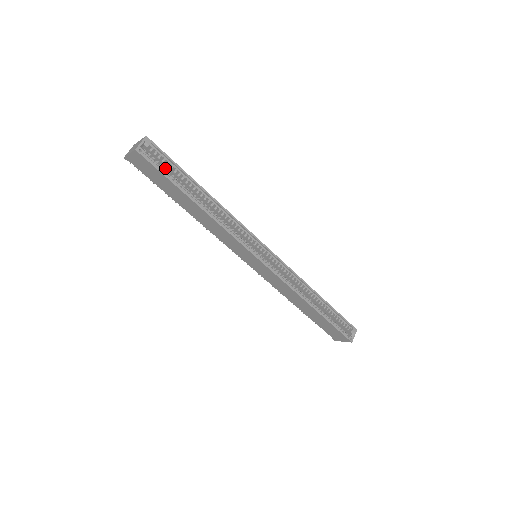
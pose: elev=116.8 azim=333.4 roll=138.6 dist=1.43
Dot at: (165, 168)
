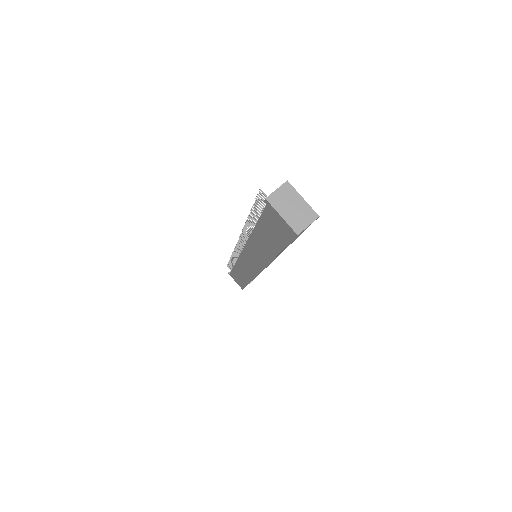
Dot at: occluded
